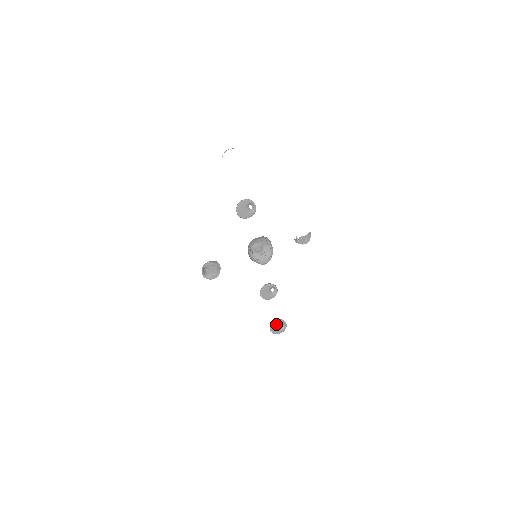
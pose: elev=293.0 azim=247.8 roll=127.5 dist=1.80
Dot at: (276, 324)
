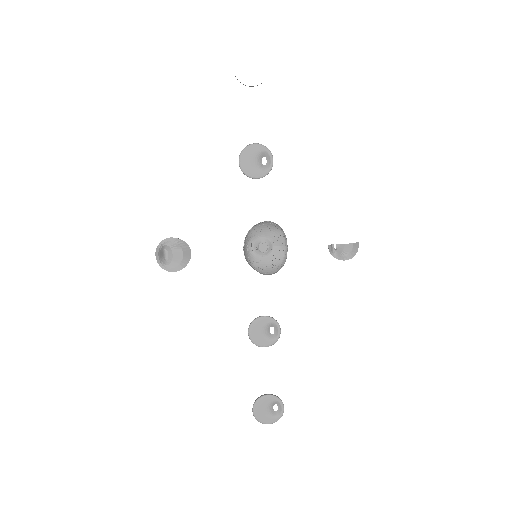
Dot at: (265, 402)
